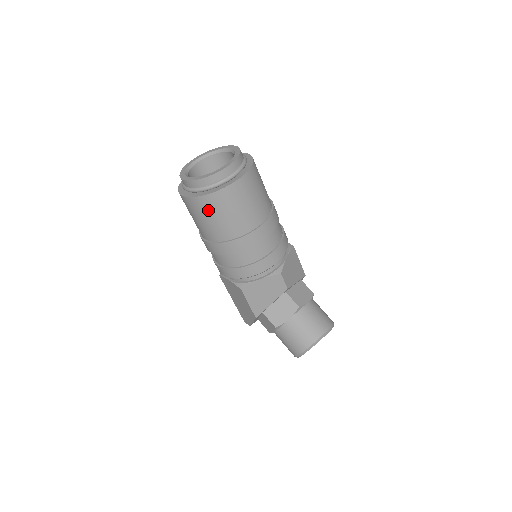
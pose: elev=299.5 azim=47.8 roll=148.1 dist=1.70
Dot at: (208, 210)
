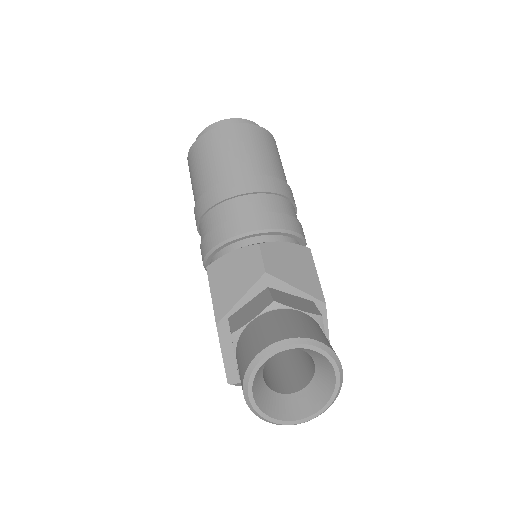
Dot at: (196, 159)
